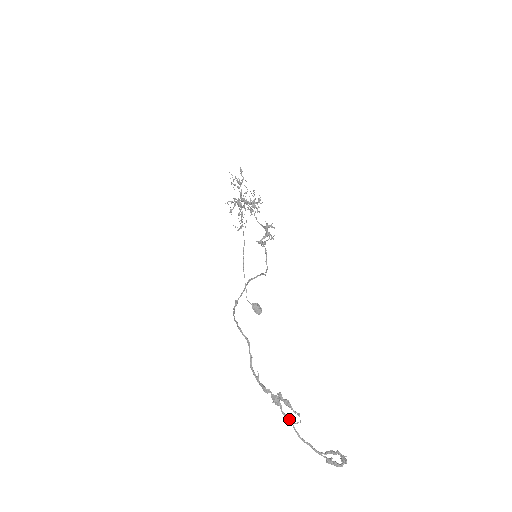
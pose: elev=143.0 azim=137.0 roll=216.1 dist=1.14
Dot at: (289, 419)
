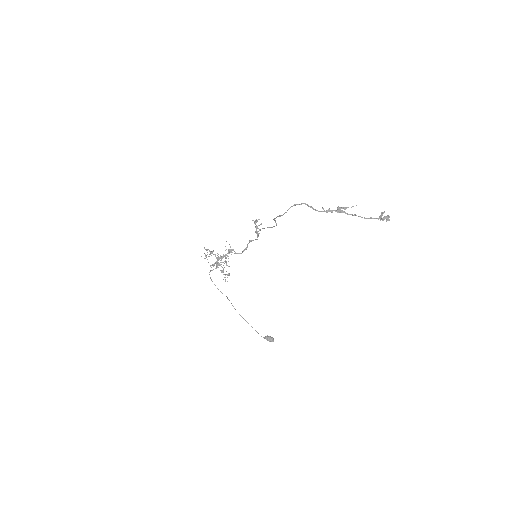
Dot at: (352, 214)
